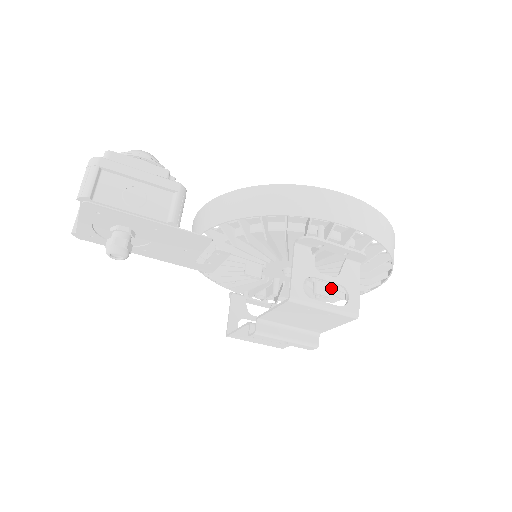
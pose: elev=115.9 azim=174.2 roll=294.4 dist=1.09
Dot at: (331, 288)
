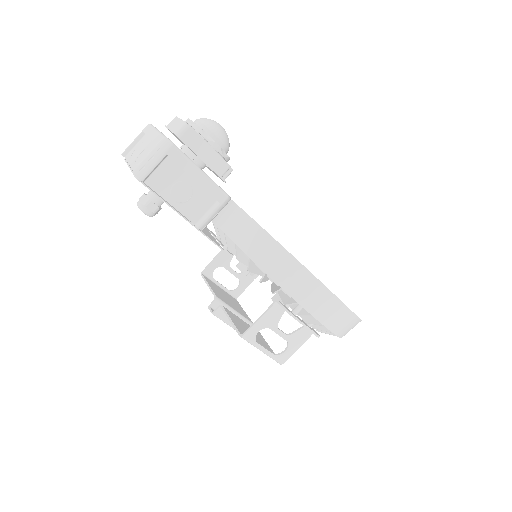
Dot at: occluded
